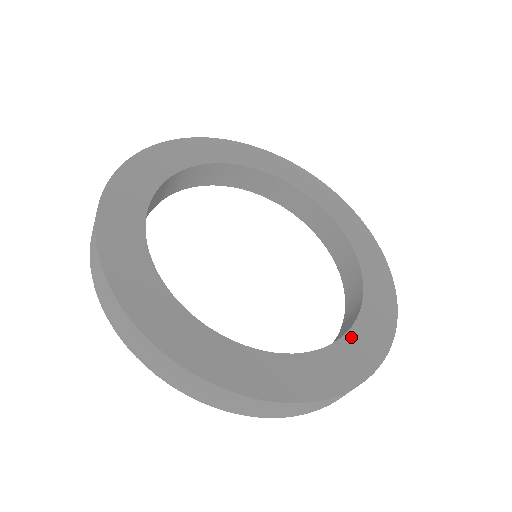
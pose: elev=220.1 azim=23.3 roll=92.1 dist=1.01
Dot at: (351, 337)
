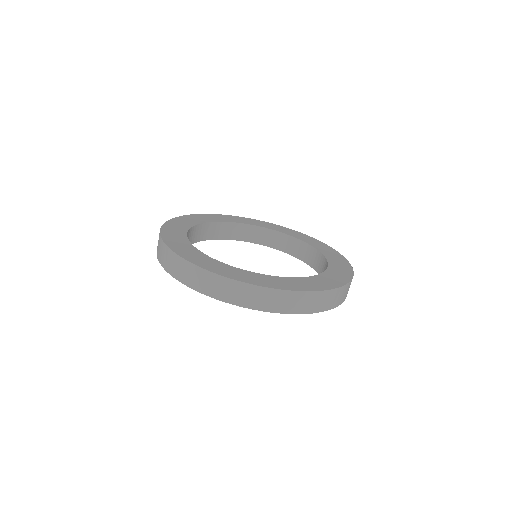
Dot at: (308, 279)
